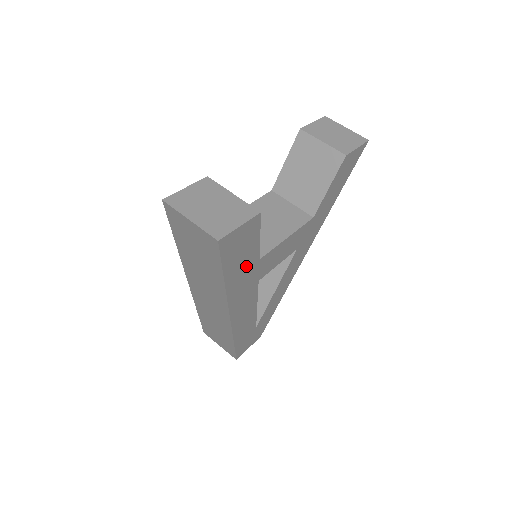
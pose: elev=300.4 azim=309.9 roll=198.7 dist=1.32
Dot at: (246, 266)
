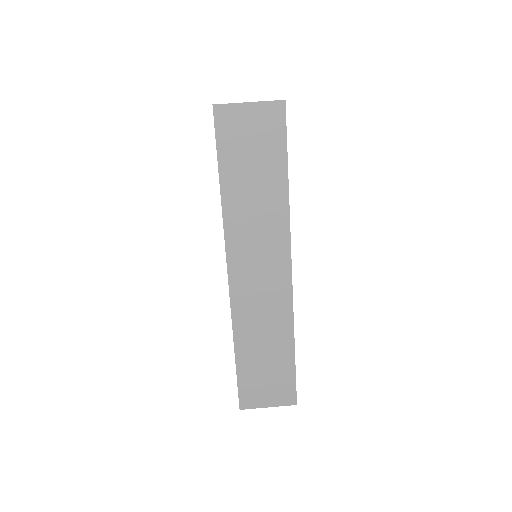
Dot at: occluded
